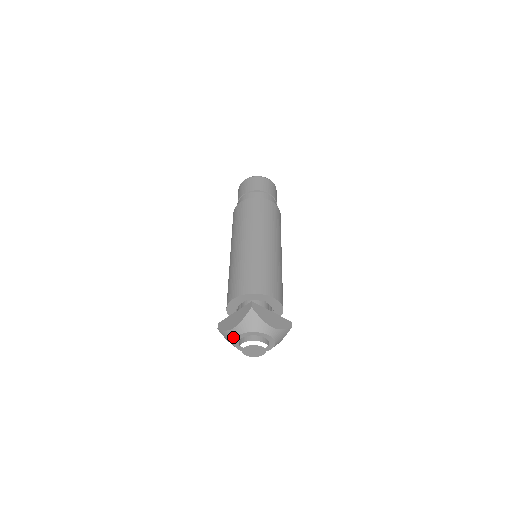
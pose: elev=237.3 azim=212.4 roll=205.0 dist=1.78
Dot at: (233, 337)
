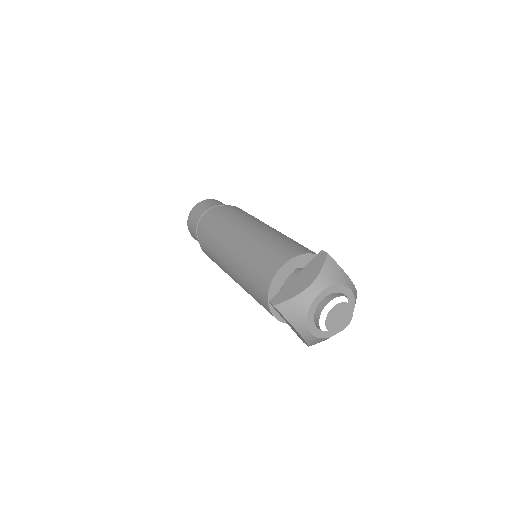
Dot at: (310, 300)
